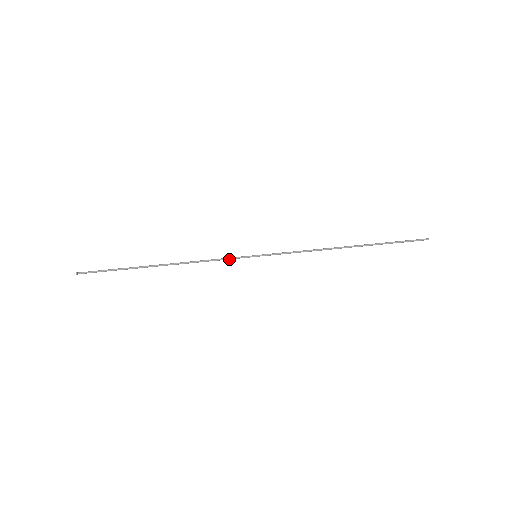
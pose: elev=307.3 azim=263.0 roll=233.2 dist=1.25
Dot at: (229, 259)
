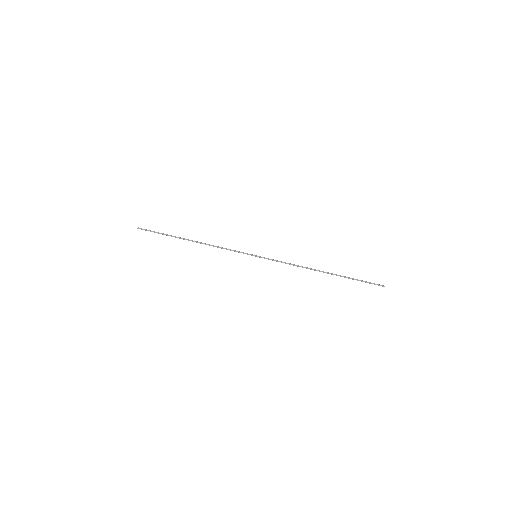
Dot at: occluded
